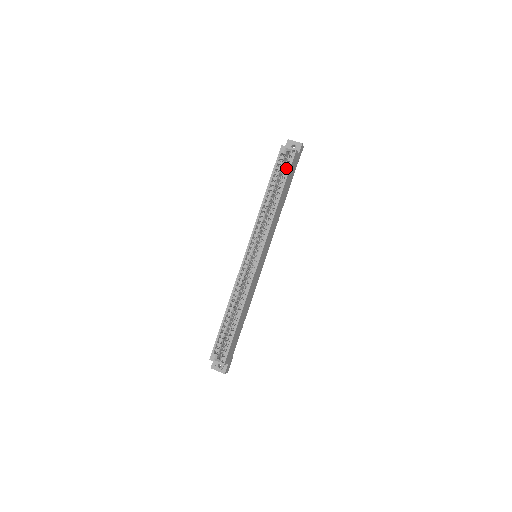
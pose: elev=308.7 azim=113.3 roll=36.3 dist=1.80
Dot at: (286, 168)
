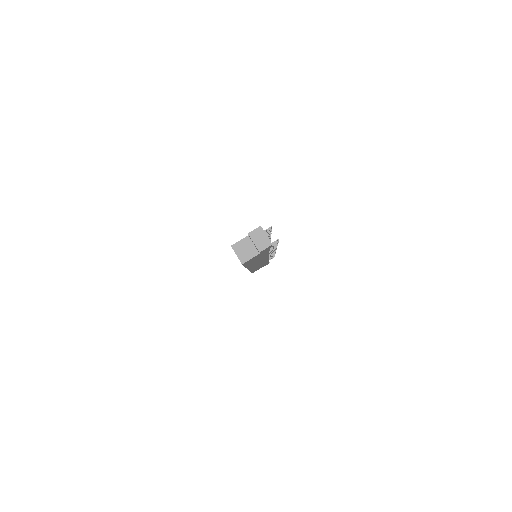
Dot at: occluded
